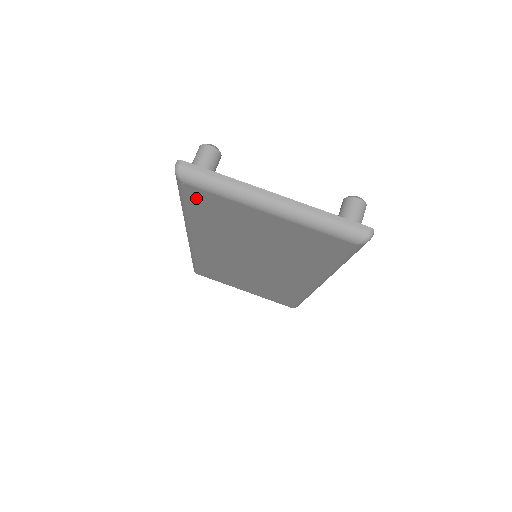
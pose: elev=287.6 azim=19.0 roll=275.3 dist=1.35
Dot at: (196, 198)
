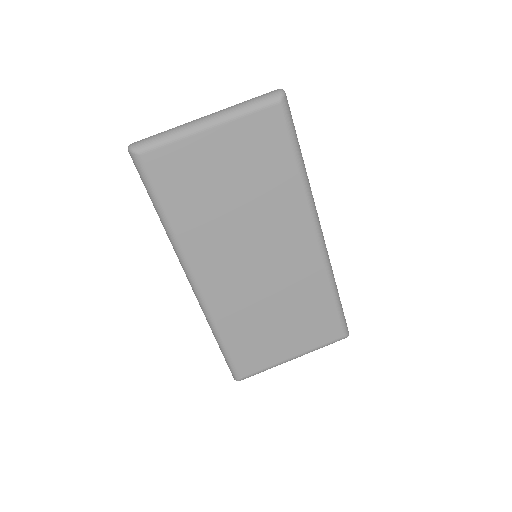
Dot at: (159, 172)
